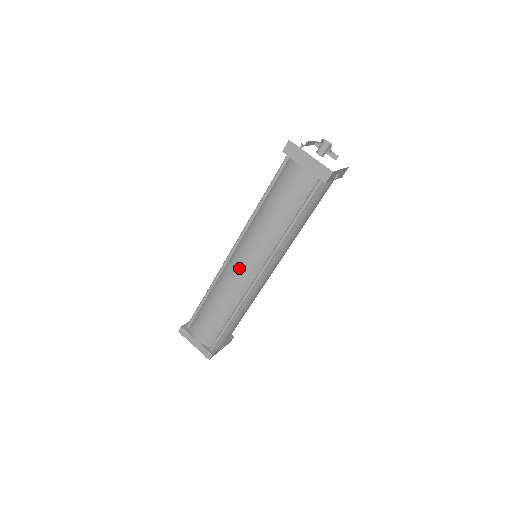
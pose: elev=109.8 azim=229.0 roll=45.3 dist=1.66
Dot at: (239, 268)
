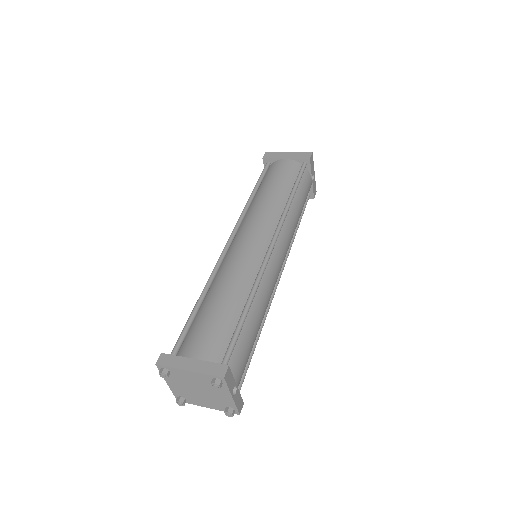
Dot at: (245, 243)
